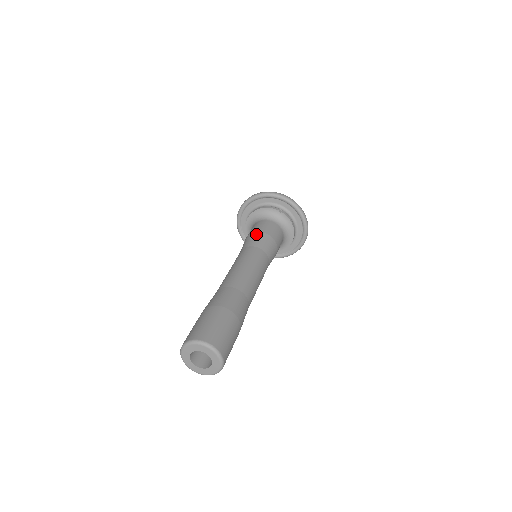
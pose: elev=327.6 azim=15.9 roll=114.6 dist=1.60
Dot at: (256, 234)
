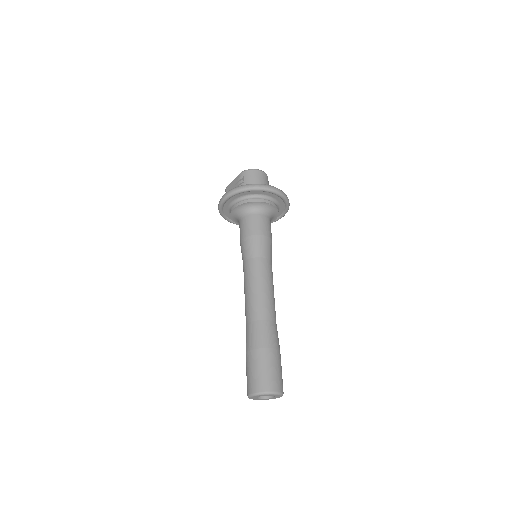
Dot at: (257, 239)
